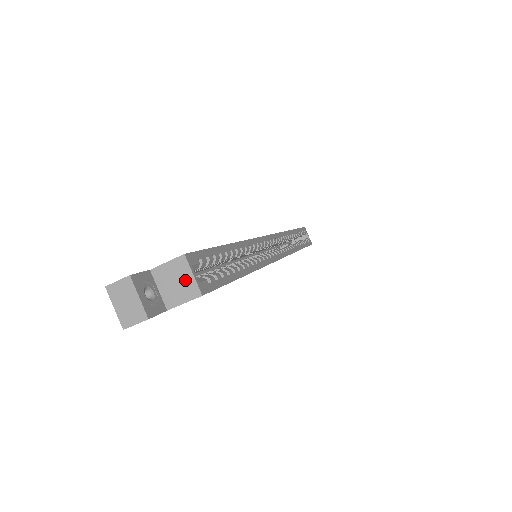
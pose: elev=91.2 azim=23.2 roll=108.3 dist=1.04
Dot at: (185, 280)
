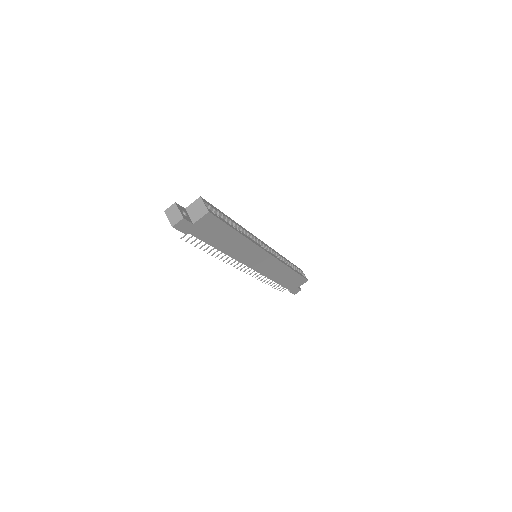
Dot at: (201, 207)
